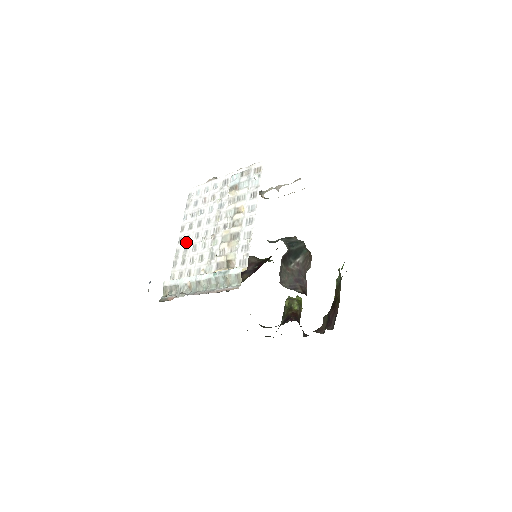
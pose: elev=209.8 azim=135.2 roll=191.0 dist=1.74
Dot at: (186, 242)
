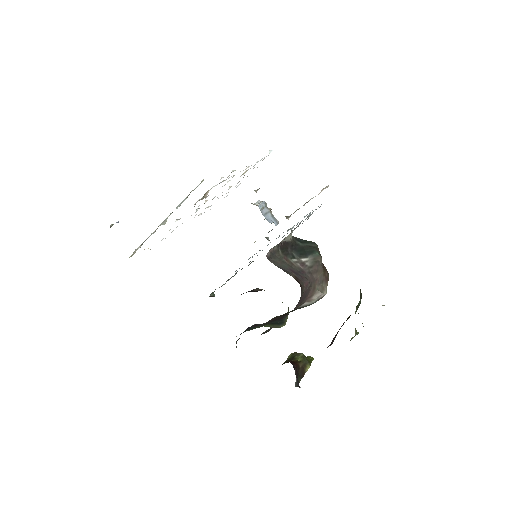
Dot at: occluded
